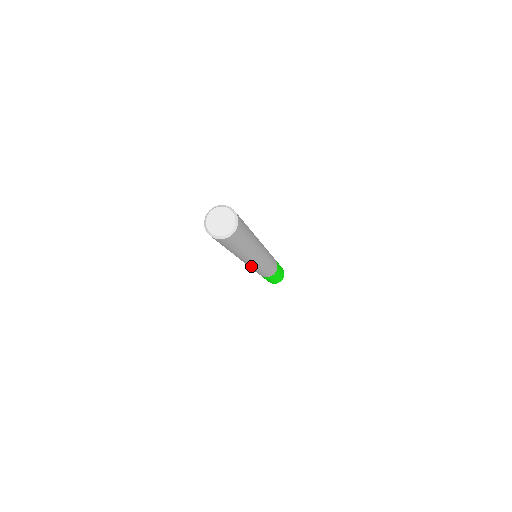
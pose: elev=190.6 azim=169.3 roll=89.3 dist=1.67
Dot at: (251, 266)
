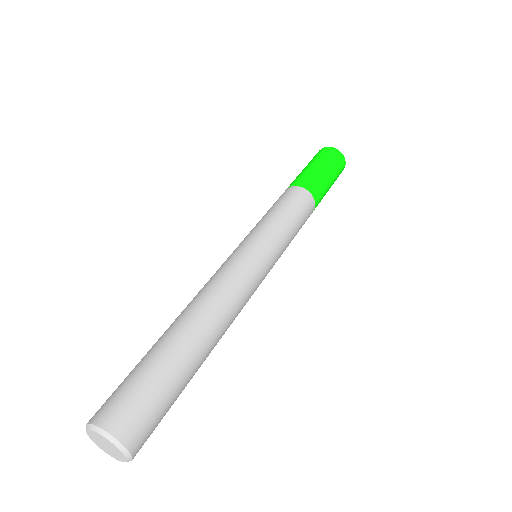
Dot at: occluded
